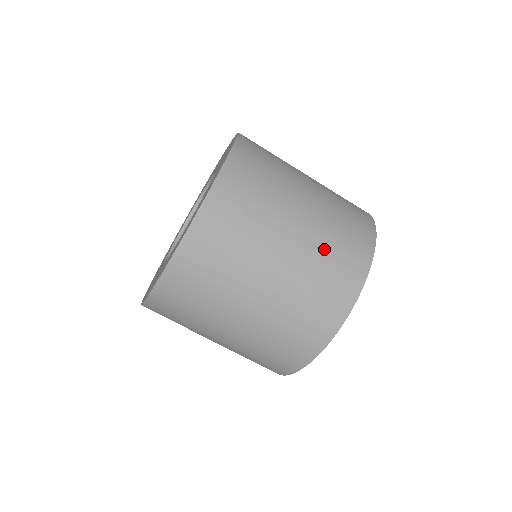
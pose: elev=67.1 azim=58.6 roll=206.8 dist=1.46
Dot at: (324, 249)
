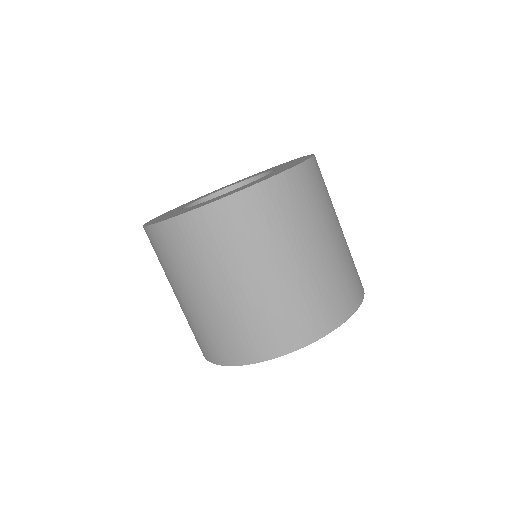
Dot at: (258, 314)
